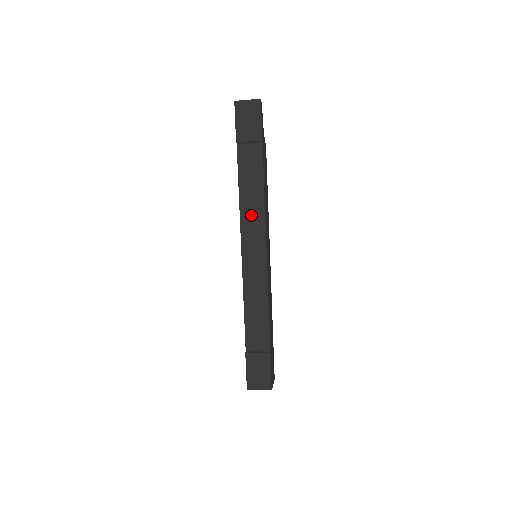
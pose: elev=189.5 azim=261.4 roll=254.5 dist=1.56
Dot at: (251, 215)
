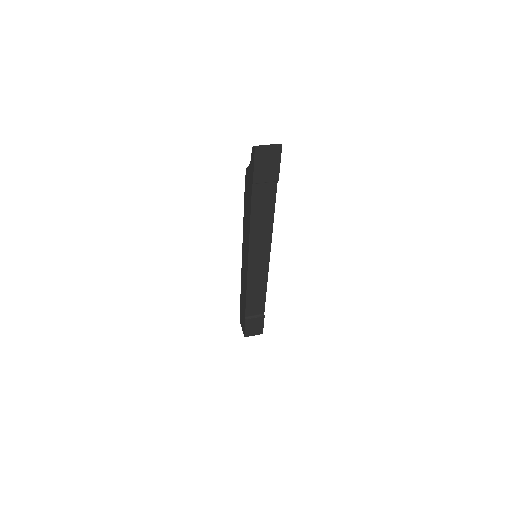
Dot at: (260, 236)
